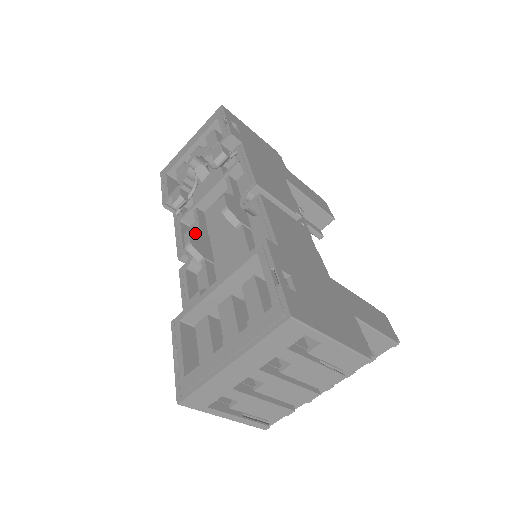
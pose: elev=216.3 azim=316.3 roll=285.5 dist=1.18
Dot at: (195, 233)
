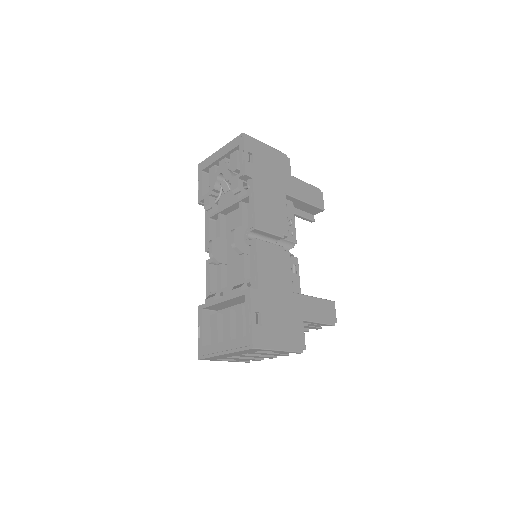
Dot at: (216, 243)
